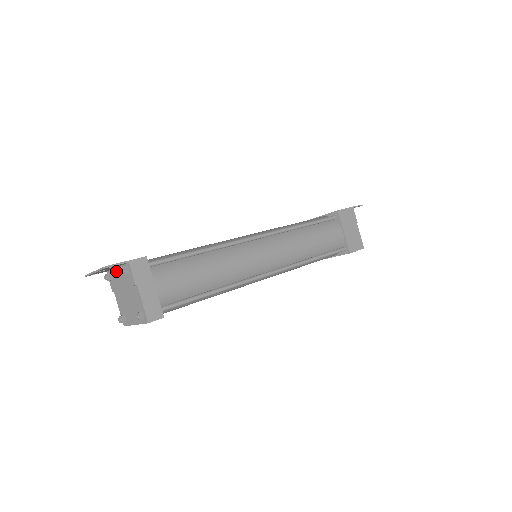
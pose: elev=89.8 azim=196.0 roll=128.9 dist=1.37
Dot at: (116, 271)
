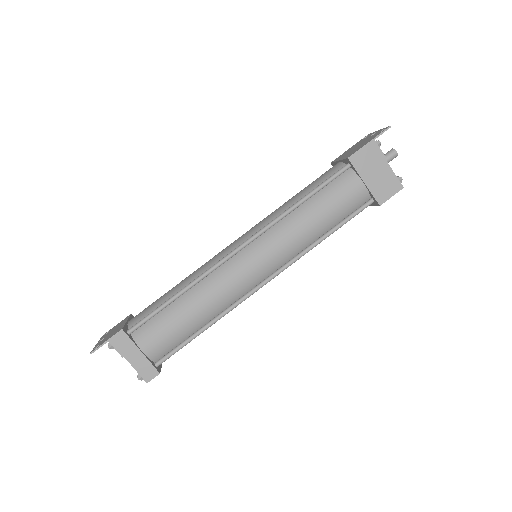
Dot at: occluded
